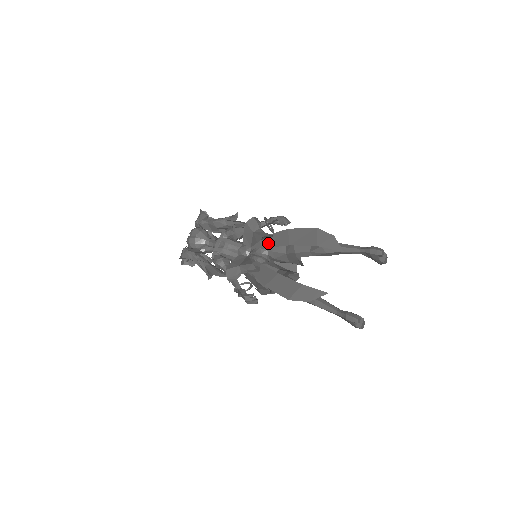
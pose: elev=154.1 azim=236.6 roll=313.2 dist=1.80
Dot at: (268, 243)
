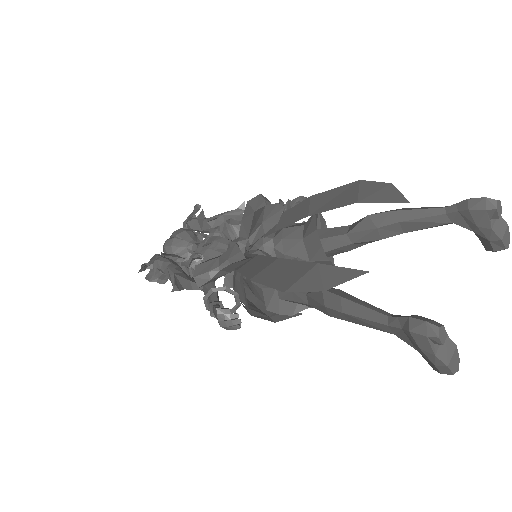
Dot at: (275, 224)
